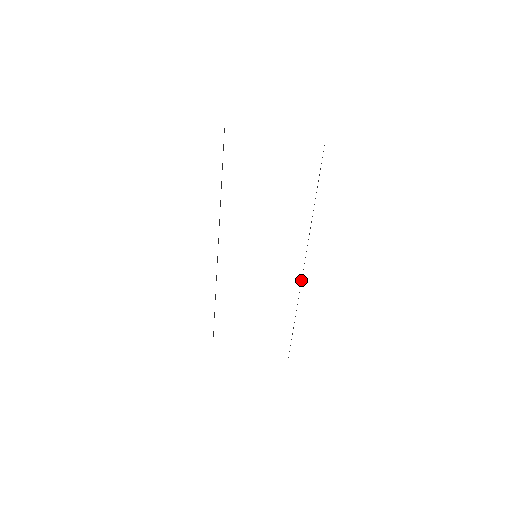
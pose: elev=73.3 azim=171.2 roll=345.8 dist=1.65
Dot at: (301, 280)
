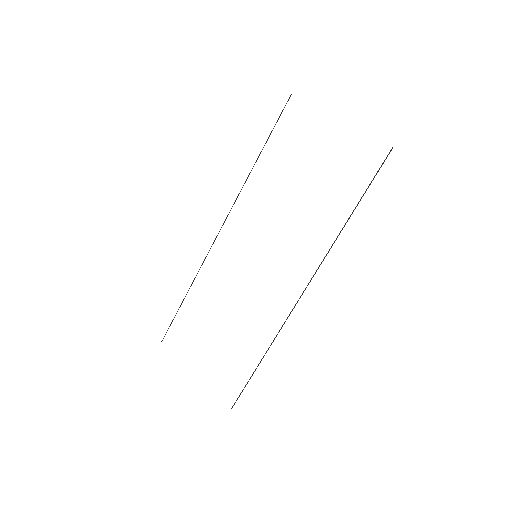
Dot at: (293, 308)
